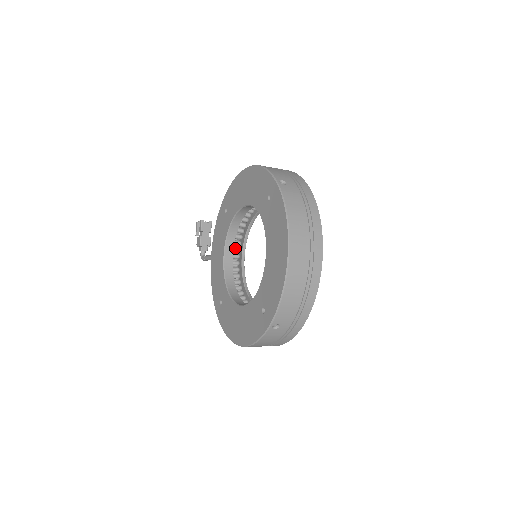
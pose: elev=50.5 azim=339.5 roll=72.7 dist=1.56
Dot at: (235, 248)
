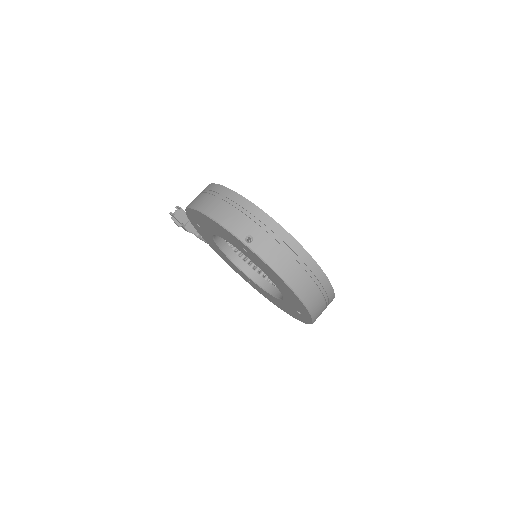
Dot at: occluded
